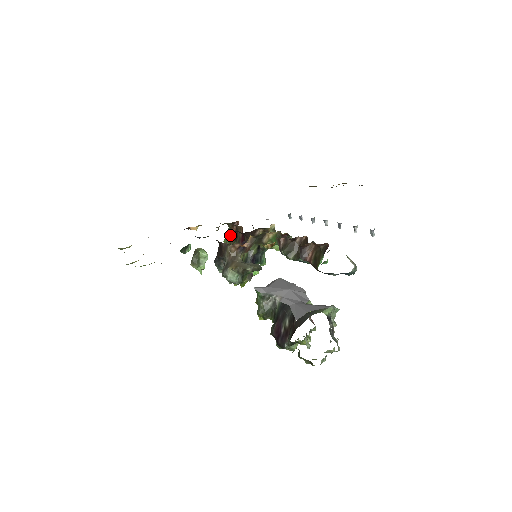
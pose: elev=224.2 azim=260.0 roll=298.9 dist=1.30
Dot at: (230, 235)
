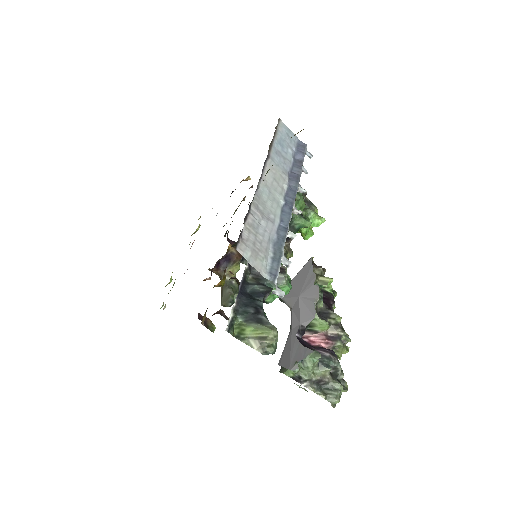
Dot at: occluded
